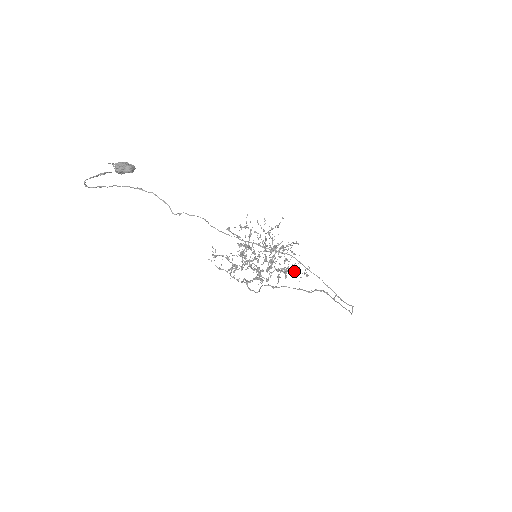
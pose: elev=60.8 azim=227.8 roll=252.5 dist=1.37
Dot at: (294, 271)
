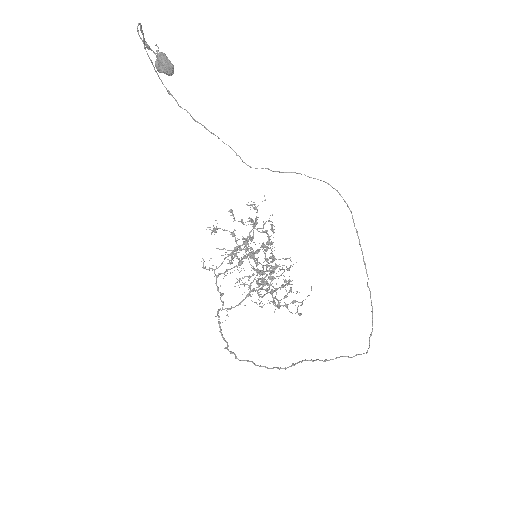
Dot at: (286, 304)
